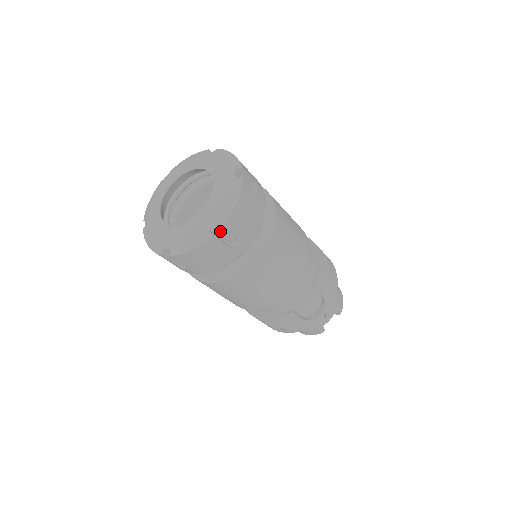
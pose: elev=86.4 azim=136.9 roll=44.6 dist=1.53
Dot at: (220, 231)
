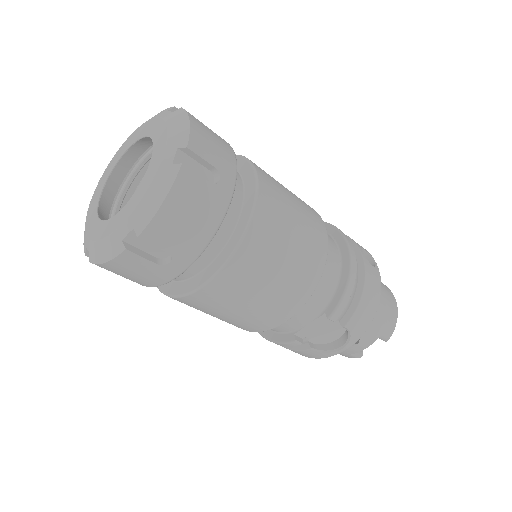
Dot at: (142, 242)
